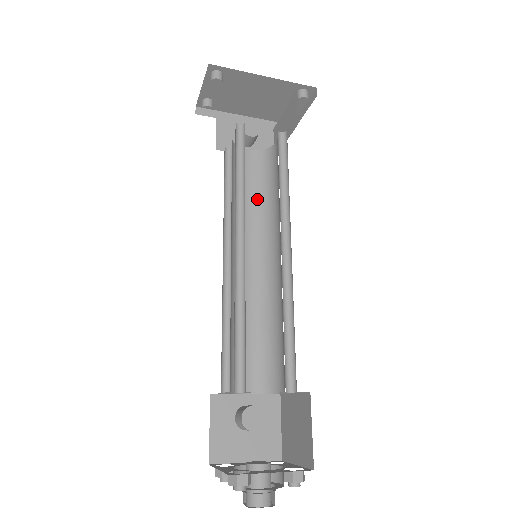
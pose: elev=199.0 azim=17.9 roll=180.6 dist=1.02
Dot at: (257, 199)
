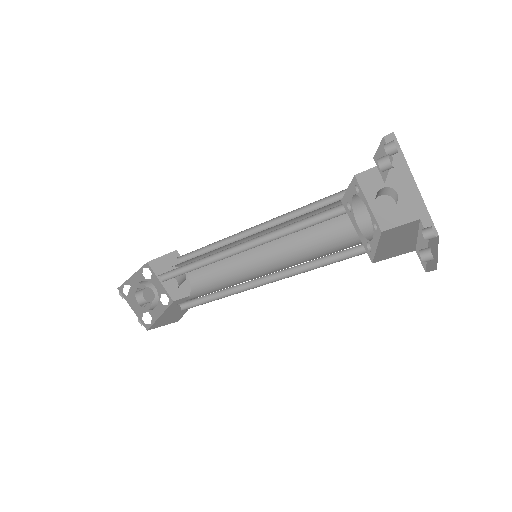
Dot at: (319, 234)
